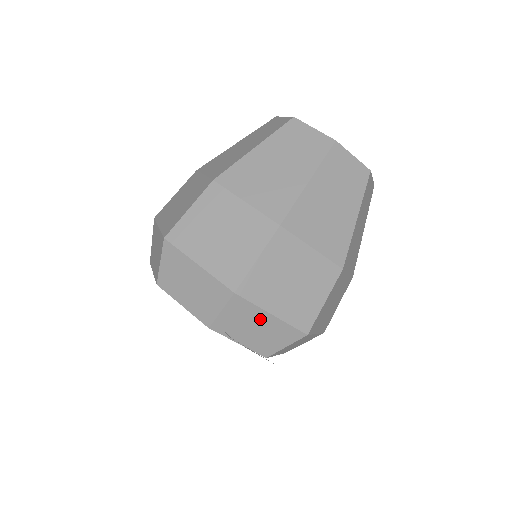
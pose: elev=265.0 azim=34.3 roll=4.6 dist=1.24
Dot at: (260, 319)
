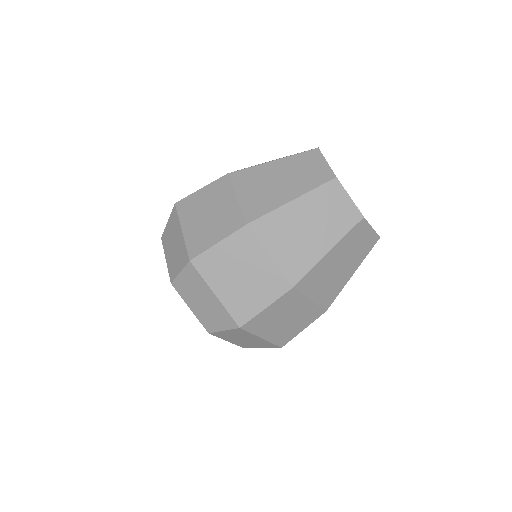
Dot at: (206, 294)
